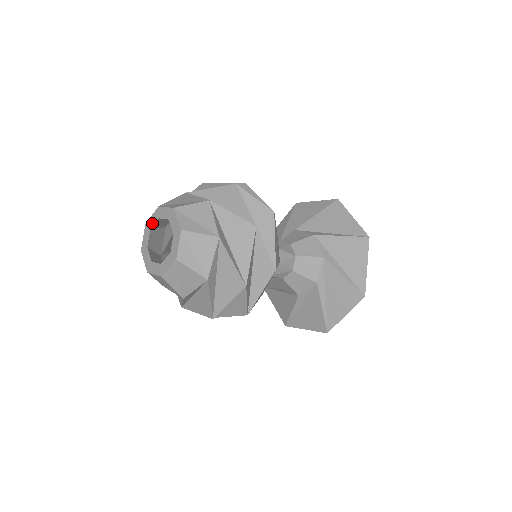
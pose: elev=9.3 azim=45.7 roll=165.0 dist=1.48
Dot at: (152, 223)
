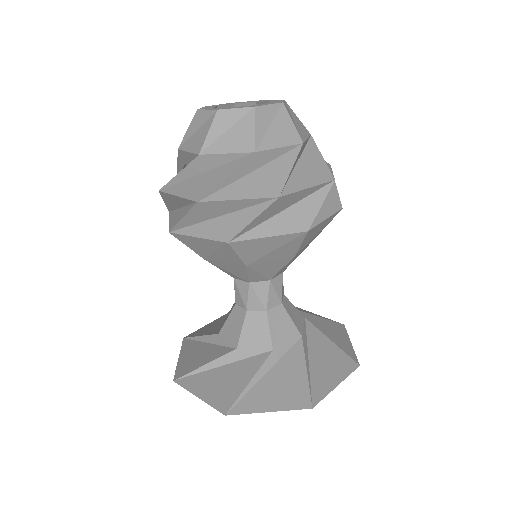
Dot at: (210, 107)
